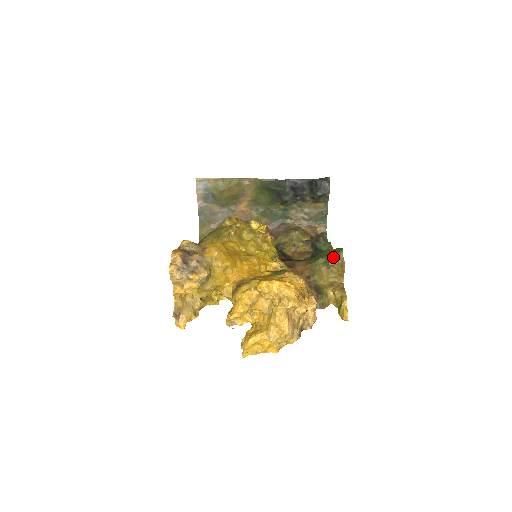
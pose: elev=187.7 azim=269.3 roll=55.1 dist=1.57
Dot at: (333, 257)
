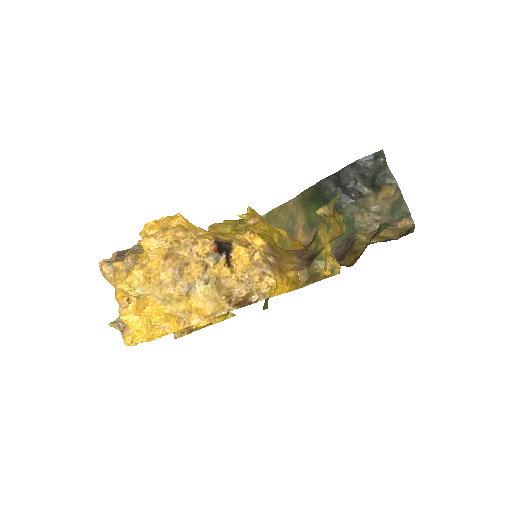
Dot at: occluded
